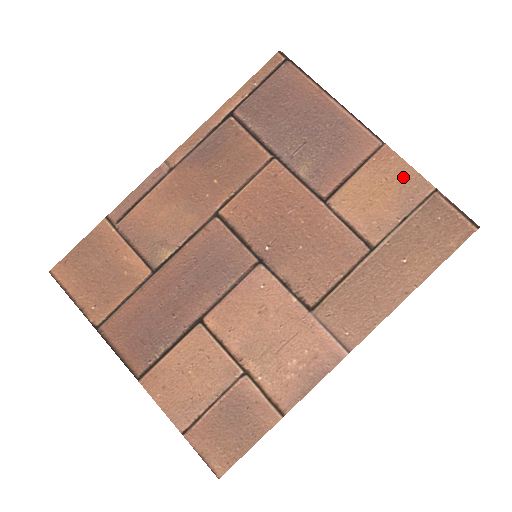
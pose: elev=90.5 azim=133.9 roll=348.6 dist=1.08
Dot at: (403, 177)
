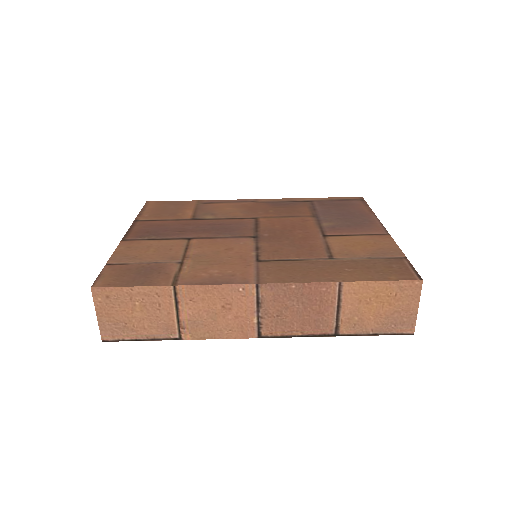
Dot at: (387, 246)
